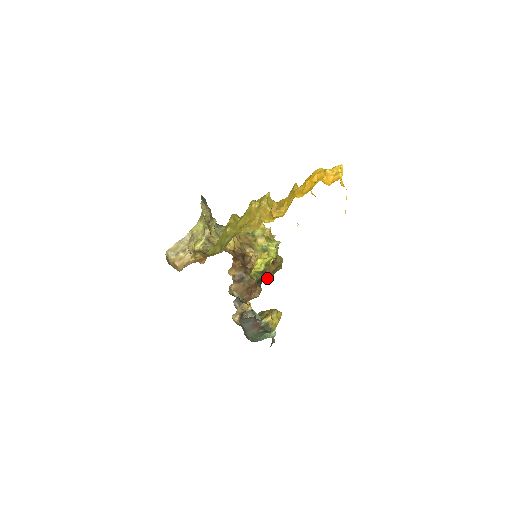
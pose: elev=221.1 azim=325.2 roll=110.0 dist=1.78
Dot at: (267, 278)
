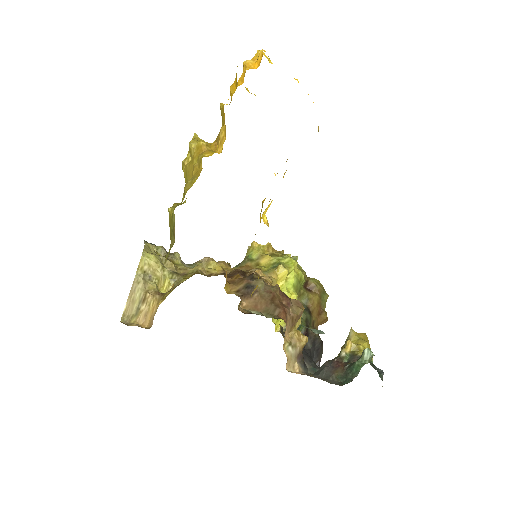
Dot at: (319, 319)
